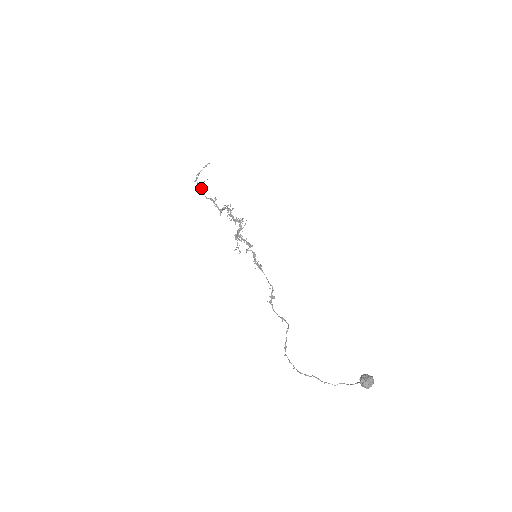
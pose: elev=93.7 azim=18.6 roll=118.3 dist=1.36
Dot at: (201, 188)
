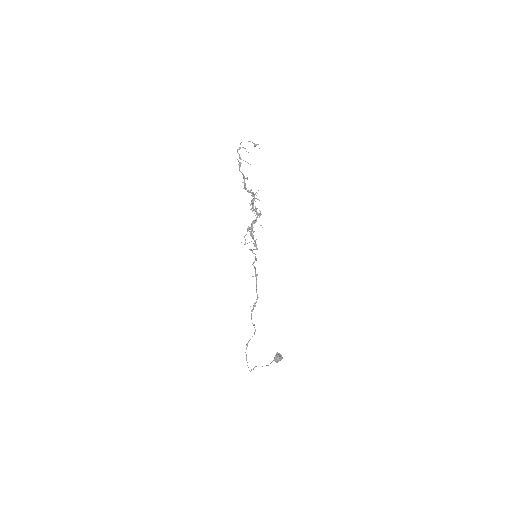
Dot at: (240, 164)
